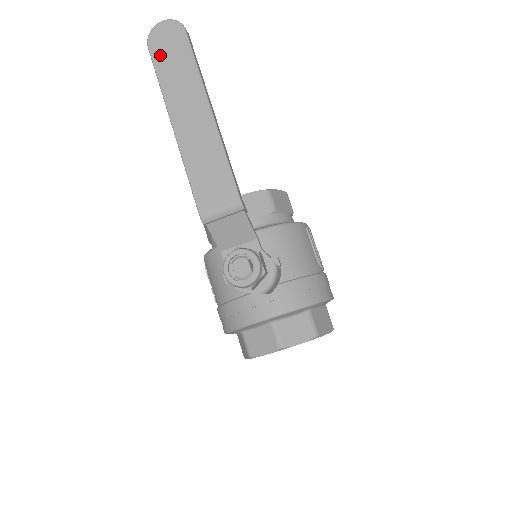
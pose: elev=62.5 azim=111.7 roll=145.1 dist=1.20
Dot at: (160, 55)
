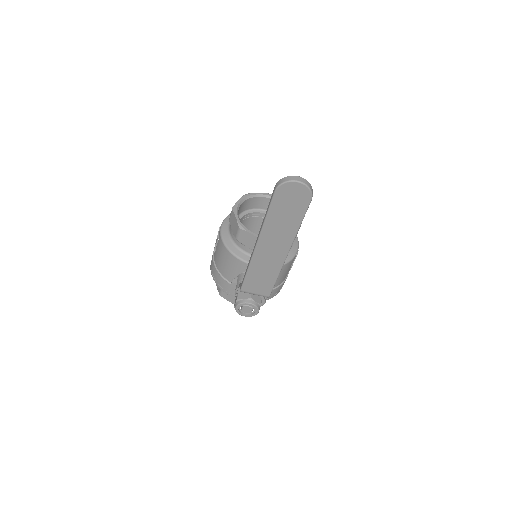
Dot at: (280, 203)
